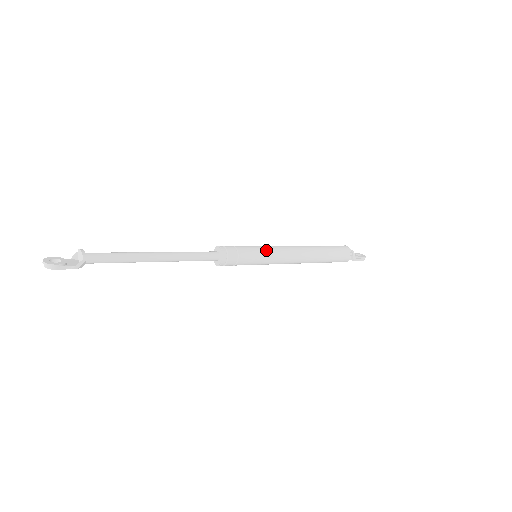
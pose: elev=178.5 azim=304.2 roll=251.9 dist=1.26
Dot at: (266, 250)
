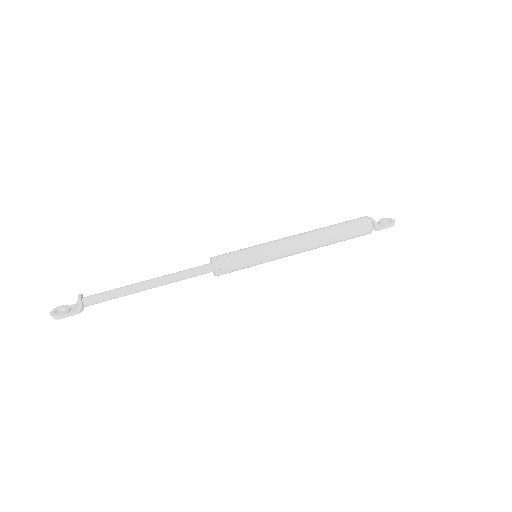
Dot at: (263, 249)
